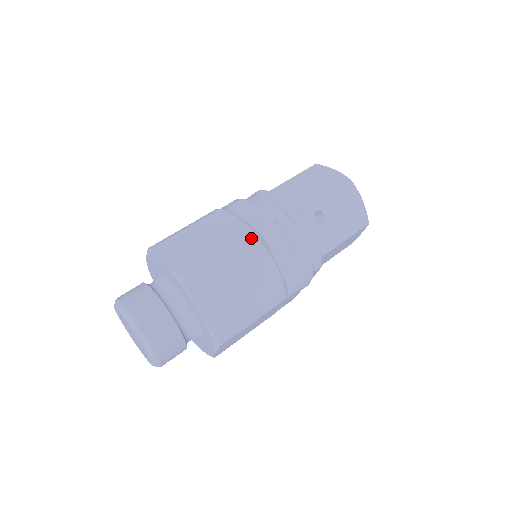
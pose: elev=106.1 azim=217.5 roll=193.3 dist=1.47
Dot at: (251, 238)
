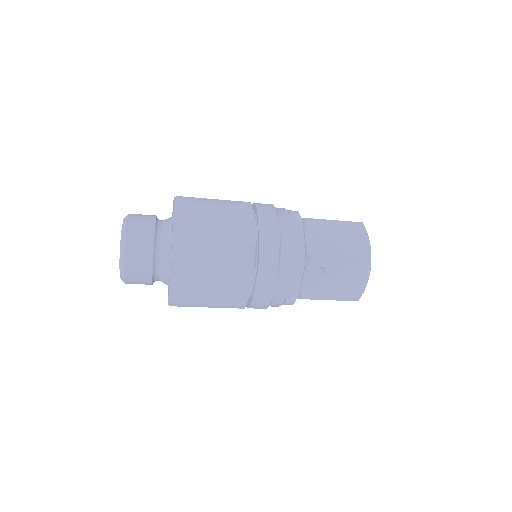
Dot at: (249, 254)
